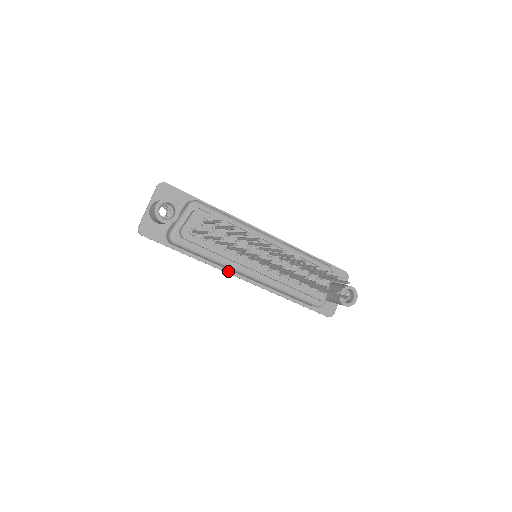
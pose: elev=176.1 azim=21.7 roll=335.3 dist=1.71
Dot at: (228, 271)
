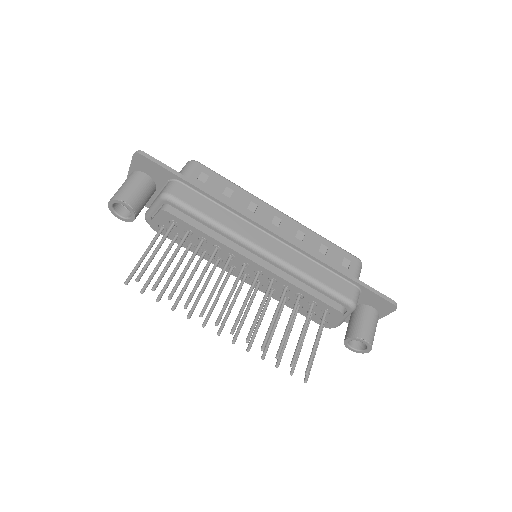
Dot at: occluded
